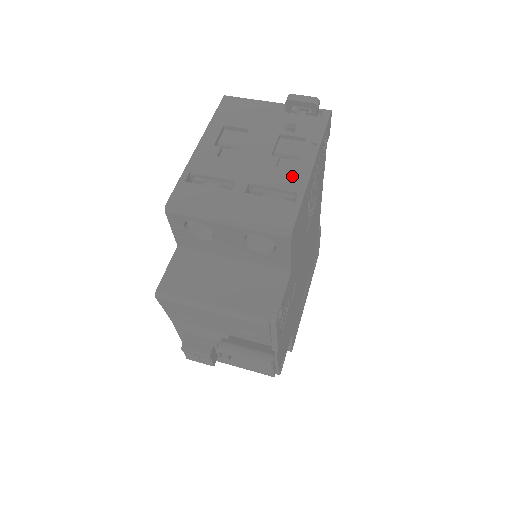
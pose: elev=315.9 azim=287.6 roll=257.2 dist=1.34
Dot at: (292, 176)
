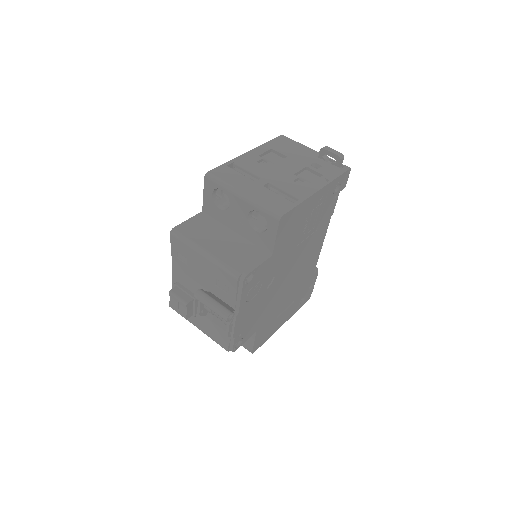
Dot at: (301, 190)
